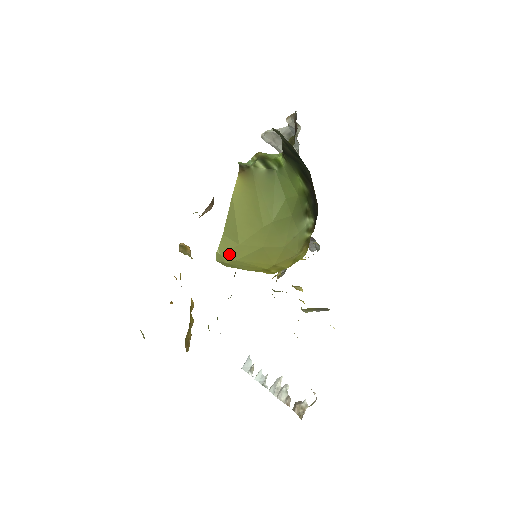
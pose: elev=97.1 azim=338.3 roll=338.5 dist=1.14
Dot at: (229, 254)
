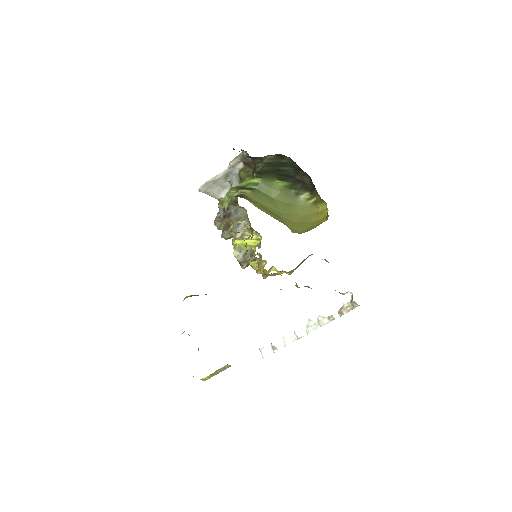
Dot at: (294, 231)
